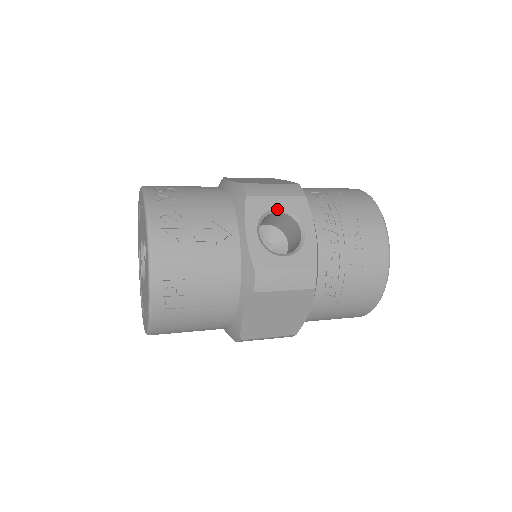
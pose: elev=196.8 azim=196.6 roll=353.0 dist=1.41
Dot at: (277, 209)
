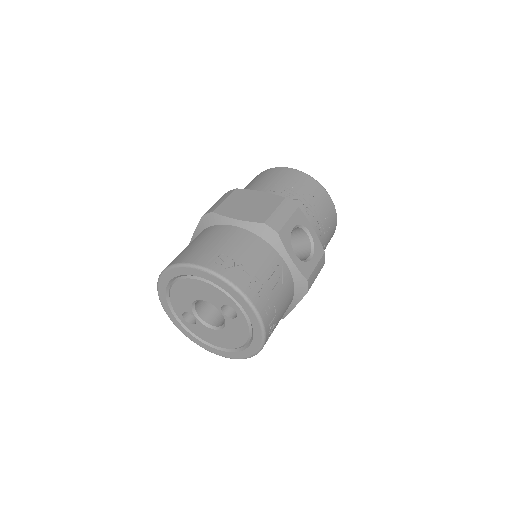
Dot at: occluded
